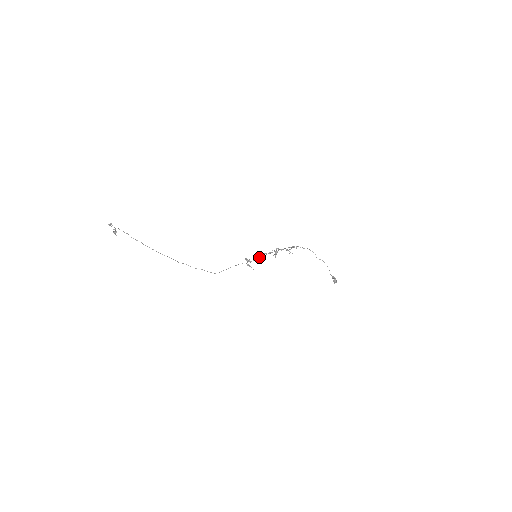
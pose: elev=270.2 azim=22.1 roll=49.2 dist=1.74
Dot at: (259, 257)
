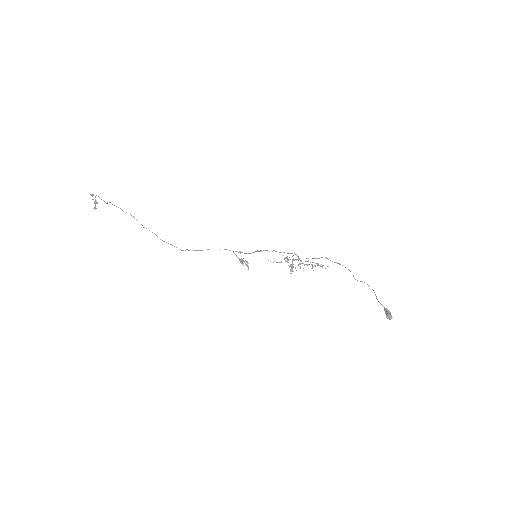
Dot at: (257, 251)
